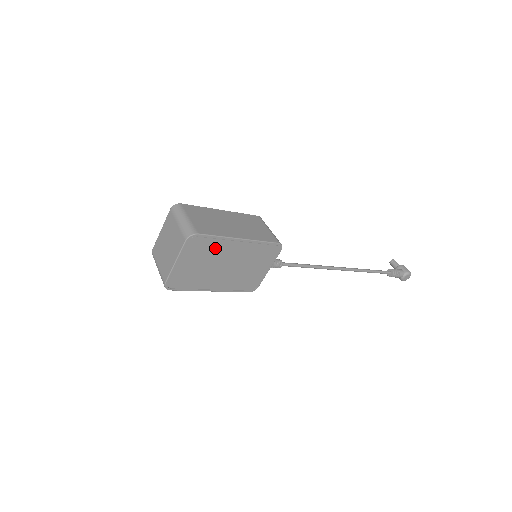
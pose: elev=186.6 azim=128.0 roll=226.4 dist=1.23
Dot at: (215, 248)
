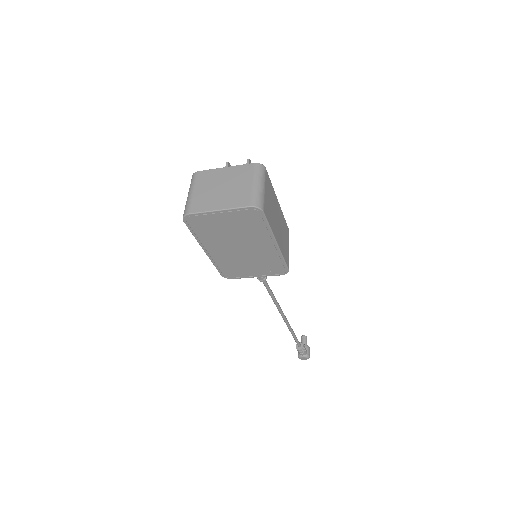
Dot at: (255, 231)
